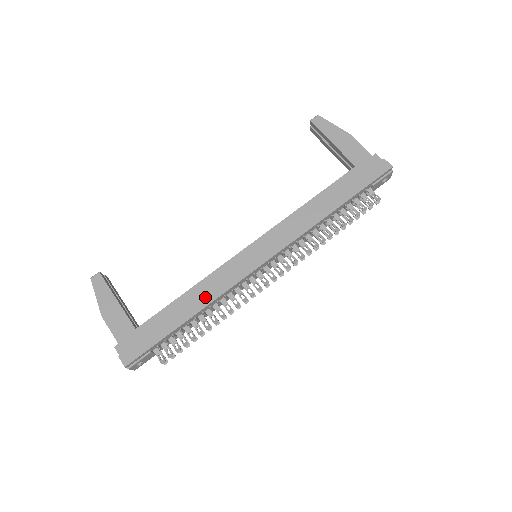
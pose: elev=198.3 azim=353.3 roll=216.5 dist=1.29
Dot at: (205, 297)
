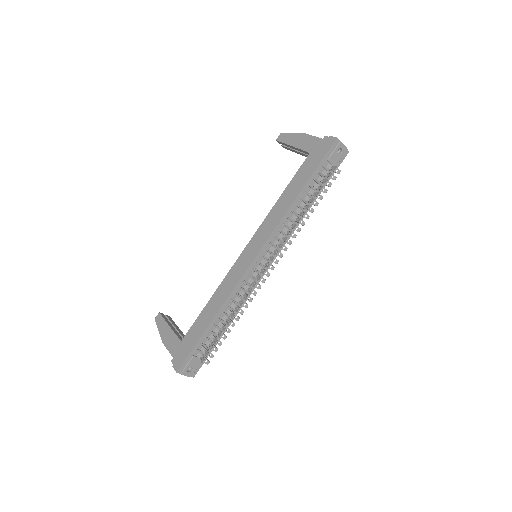
Dot at: (220, 300)
